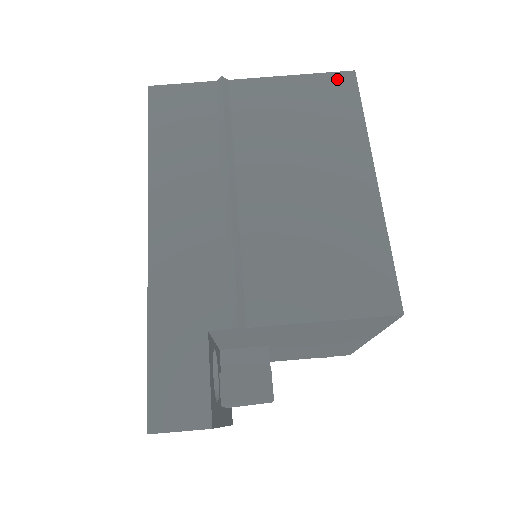
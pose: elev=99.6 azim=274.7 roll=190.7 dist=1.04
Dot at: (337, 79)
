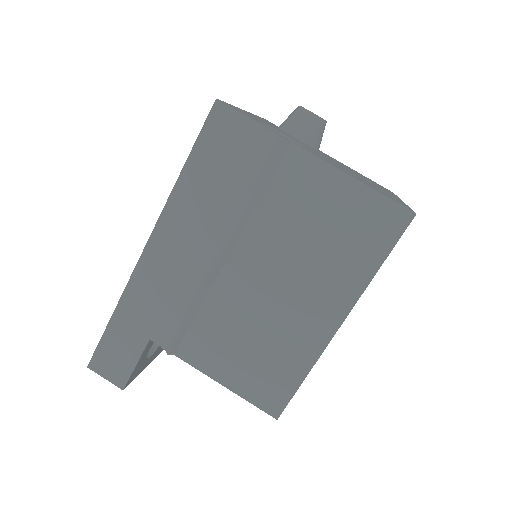
Dot at: (391, 212)
